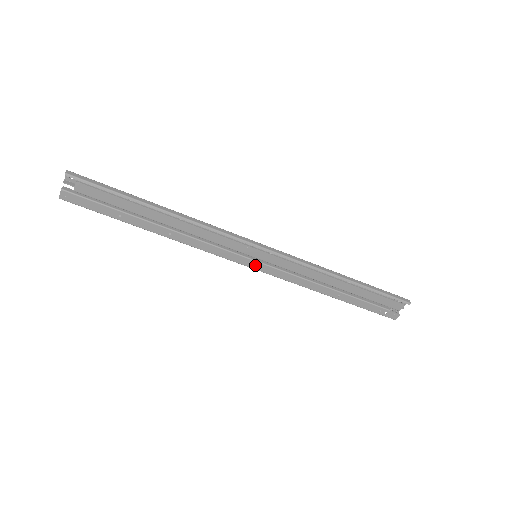
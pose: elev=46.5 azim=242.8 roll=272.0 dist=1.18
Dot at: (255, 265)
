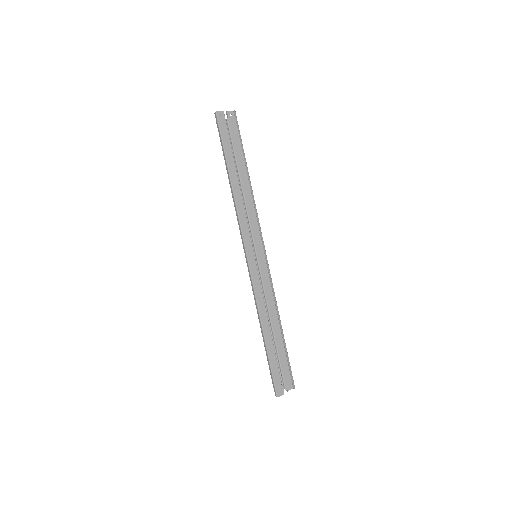
Dot at: (252, 260)
